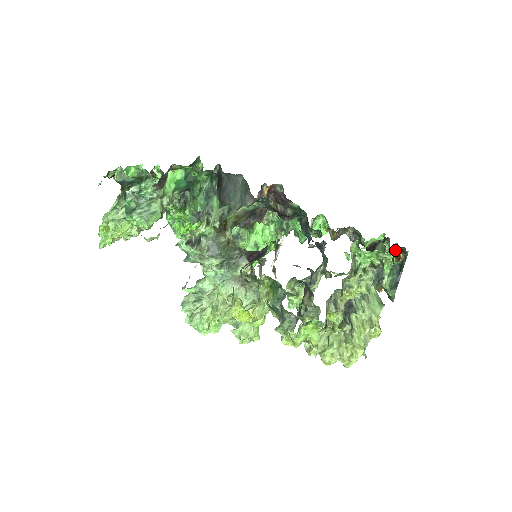
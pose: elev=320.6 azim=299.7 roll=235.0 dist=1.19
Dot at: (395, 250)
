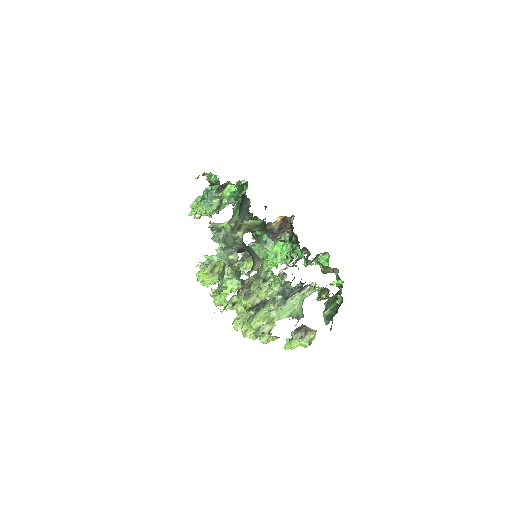
Dot at: (285, 277)
